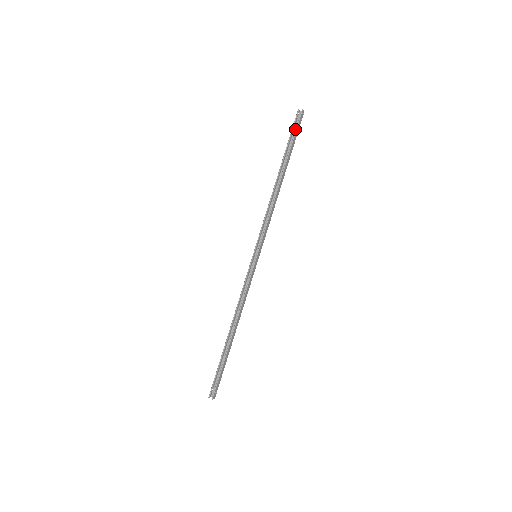
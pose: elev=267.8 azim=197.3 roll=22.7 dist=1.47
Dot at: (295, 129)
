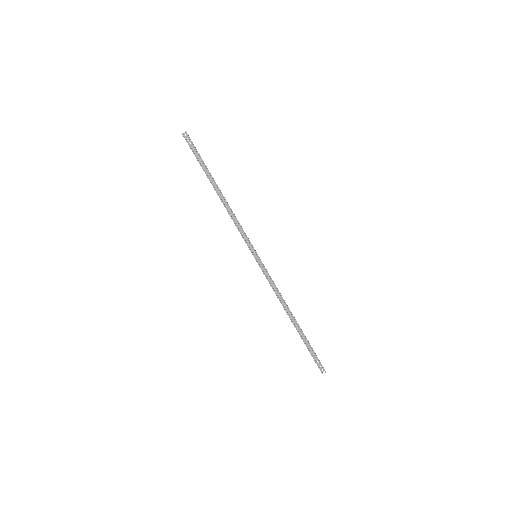
Dot at: (192, 149)
